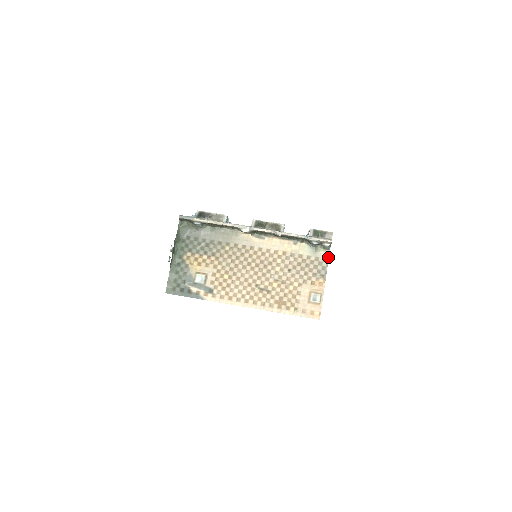
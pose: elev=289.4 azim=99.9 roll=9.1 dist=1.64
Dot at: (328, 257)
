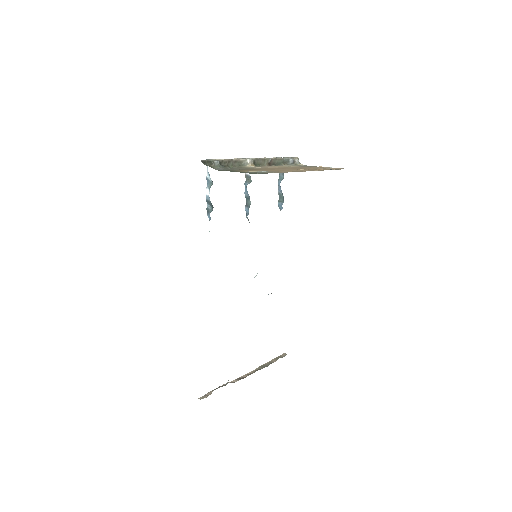
Dot at: (306, 165)
